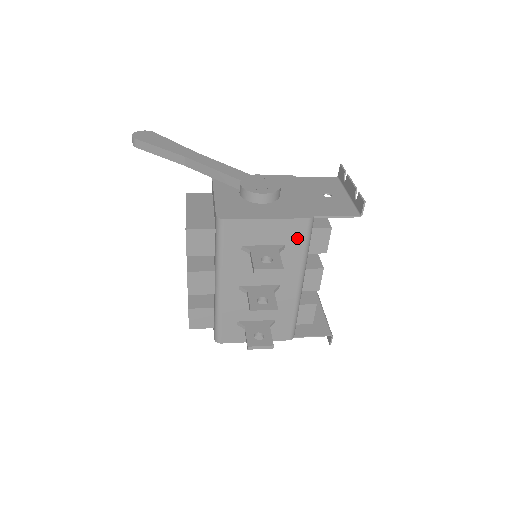
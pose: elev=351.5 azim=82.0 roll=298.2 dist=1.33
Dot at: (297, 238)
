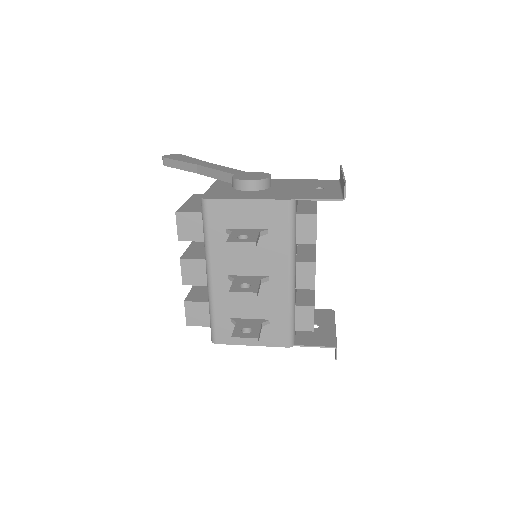
Dot at: (279, 222)
